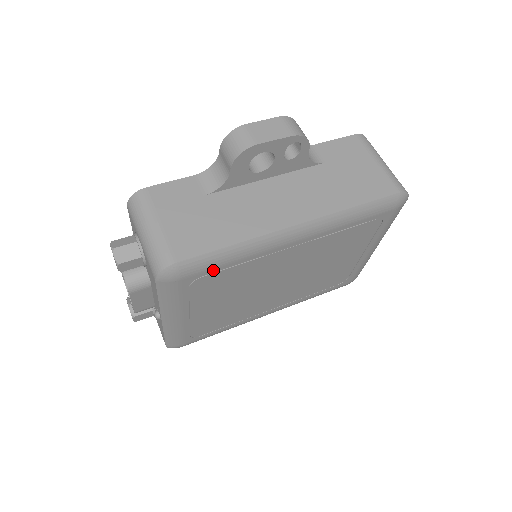
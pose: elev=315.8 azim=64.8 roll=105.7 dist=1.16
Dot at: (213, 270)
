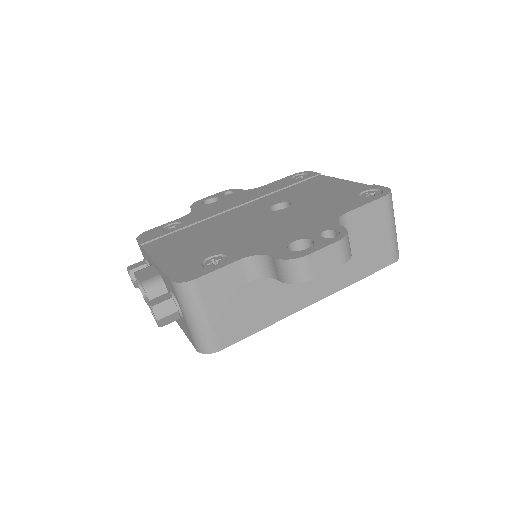
Dot at: occluded
